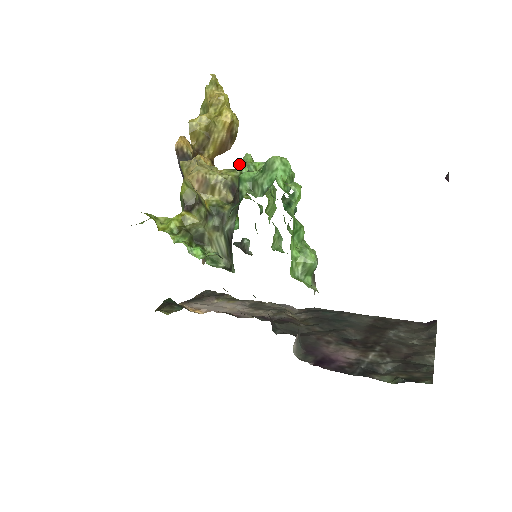
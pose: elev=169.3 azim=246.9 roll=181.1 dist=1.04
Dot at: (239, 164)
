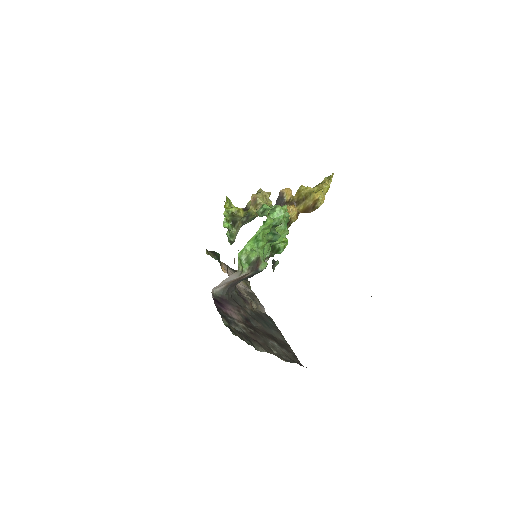
Dot at: occluded
